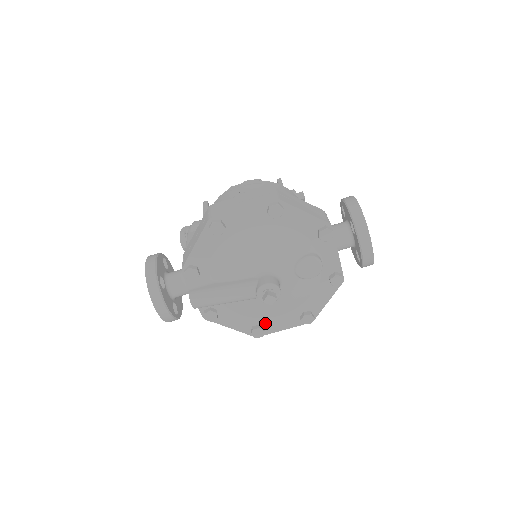
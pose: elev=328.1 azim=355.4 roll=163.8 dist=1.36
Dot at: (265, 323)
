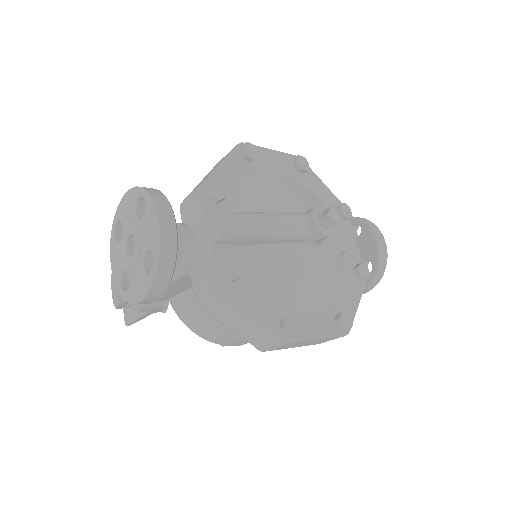
Dot at: (296, 318)
